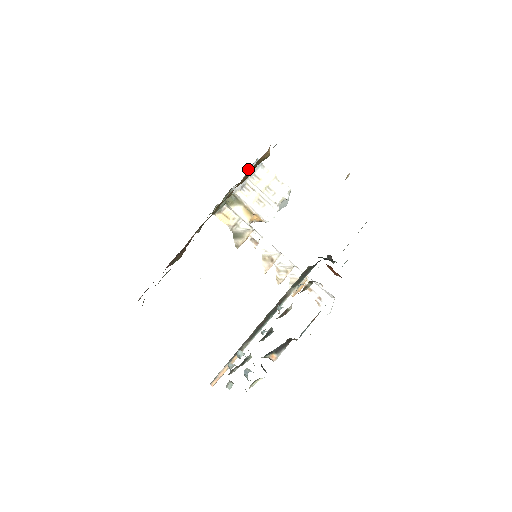
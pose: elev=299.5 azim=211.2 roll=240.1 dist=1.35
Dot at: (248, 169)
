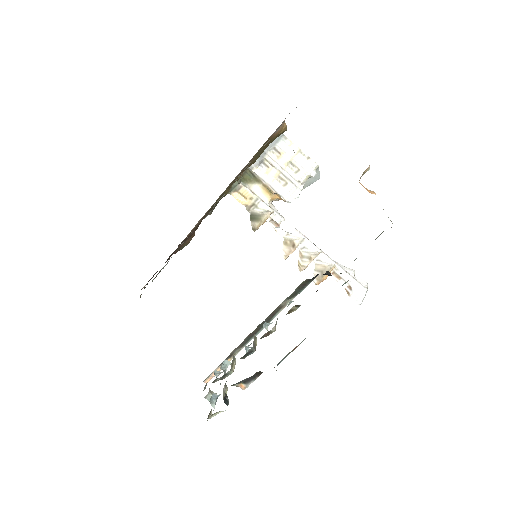
Dot at: occluded
